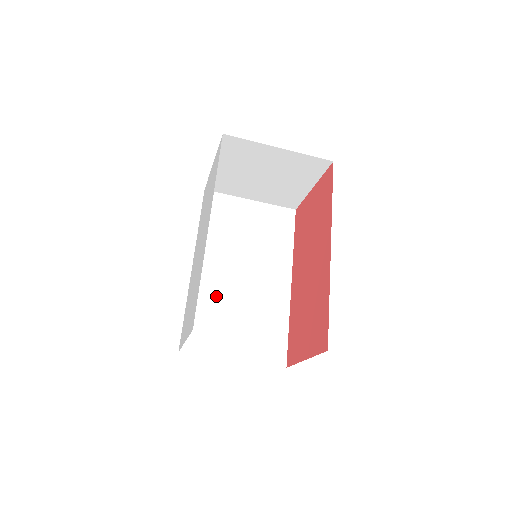
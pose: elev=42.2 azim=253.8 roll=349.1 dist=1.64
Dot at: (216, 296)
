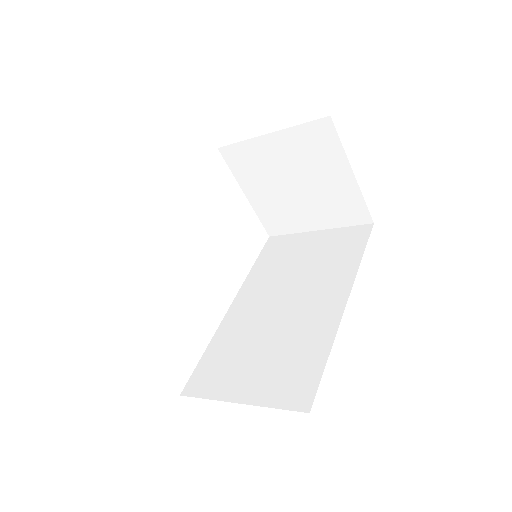
Dot at: (244, 331)
